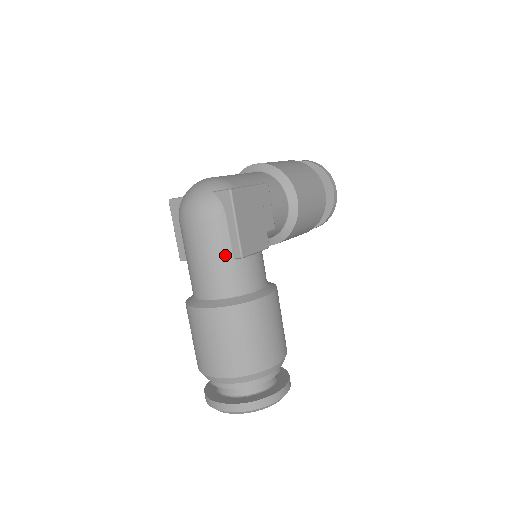
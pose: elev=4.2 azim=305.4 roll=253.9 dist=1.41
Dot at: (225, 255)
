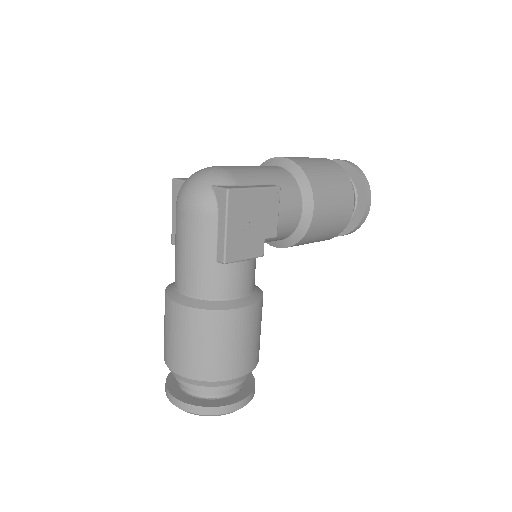
Dot at: (209, 255)
